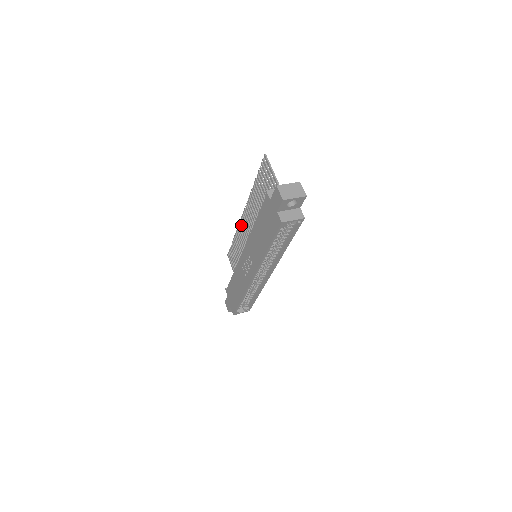
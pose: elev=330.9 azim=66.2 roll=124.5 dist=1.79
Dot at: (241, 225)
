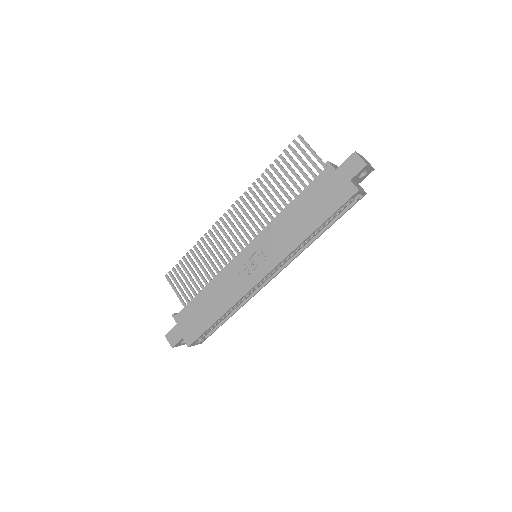
Dot at: occluded
